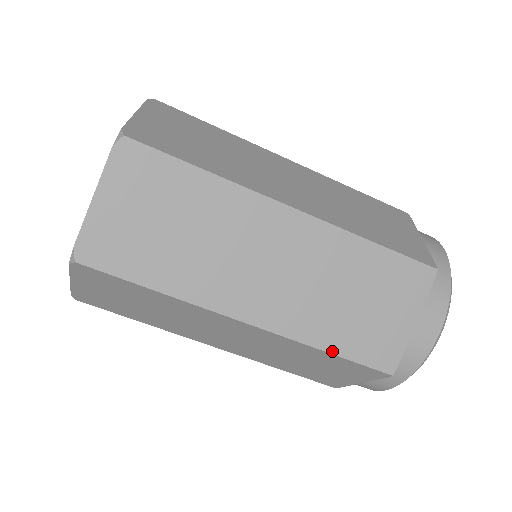
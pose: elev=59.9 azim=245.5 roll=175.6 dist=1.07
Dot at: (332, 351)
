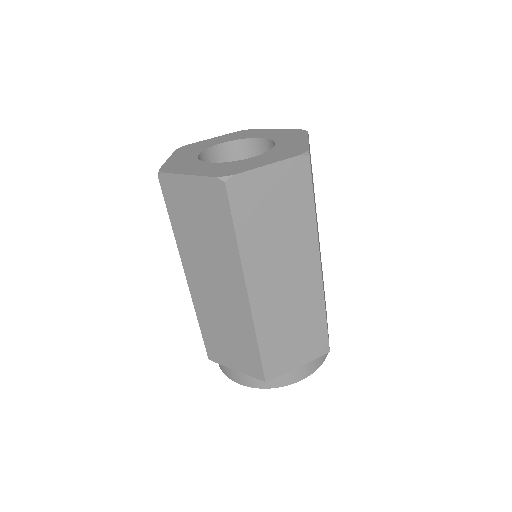
Dot at: occluded
